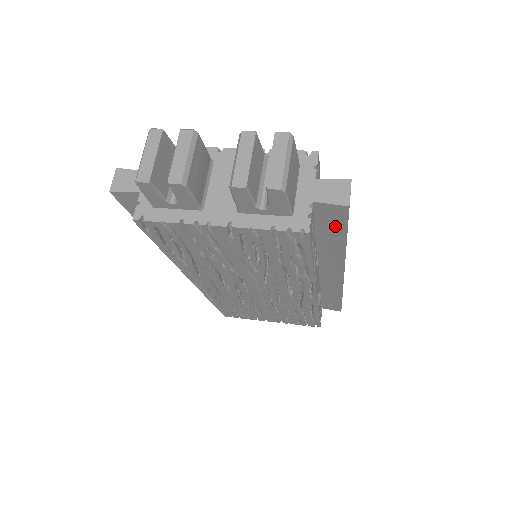
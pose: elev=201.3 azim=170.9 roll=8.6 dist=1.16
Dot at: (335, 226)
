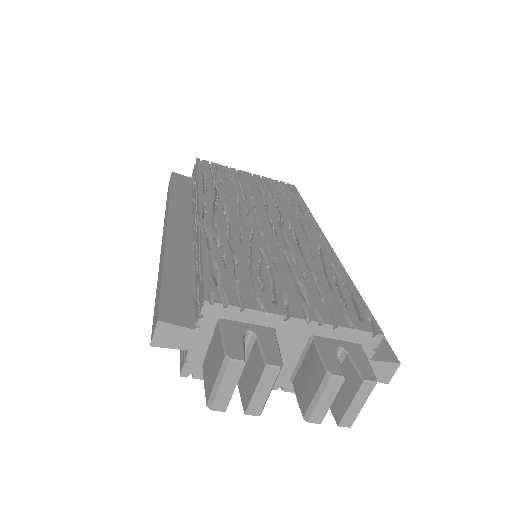
Dot at: occluded
